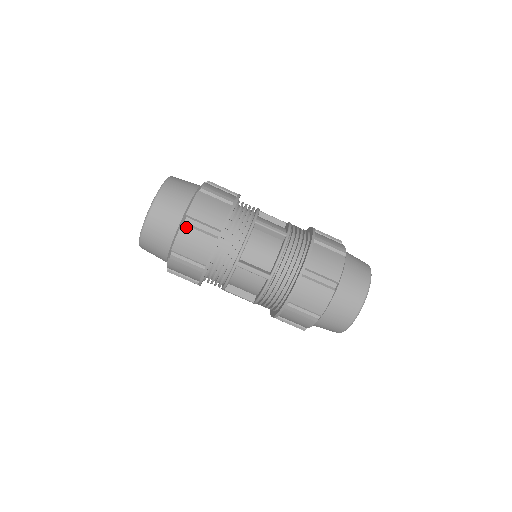
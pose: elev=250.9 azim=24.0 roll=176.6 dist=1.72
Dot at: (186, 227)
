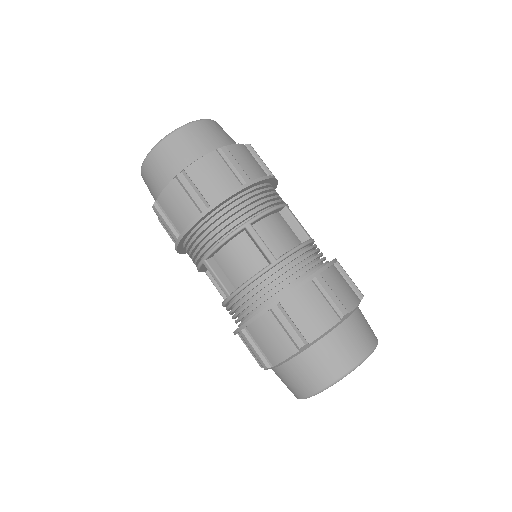
Dot at: (218, 155)
